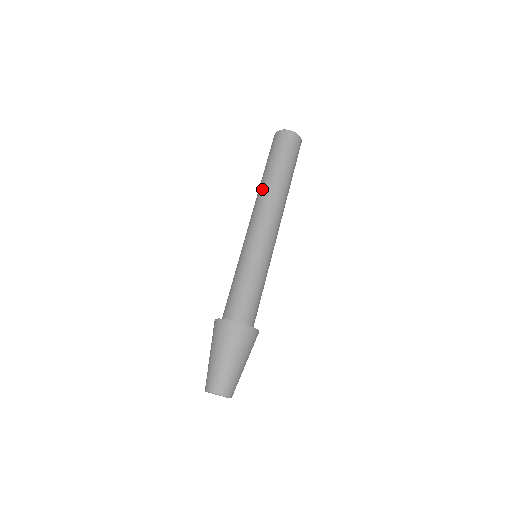
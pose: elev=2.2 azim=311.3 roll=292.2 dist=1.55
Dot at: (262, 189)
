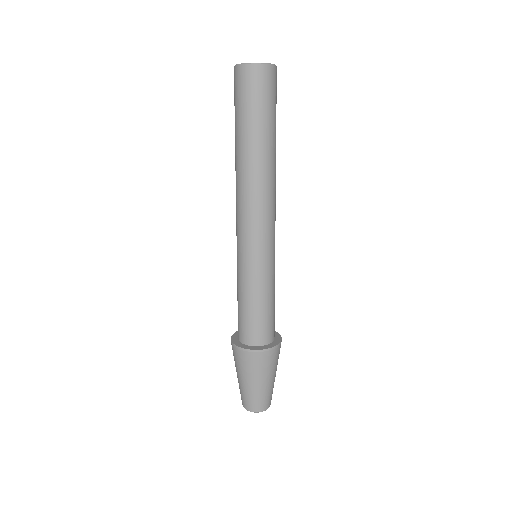
Dot at: occluded
